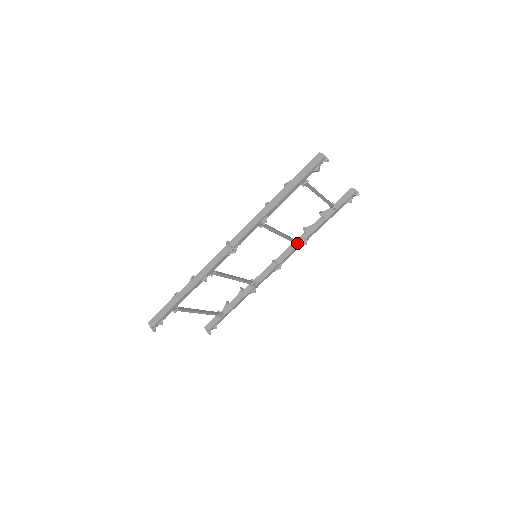
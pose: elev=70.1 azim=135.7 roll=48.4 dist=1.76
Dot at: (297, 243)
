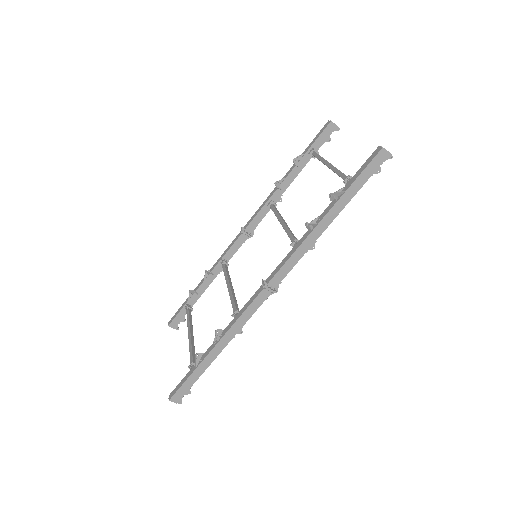
Dot at: occluded
